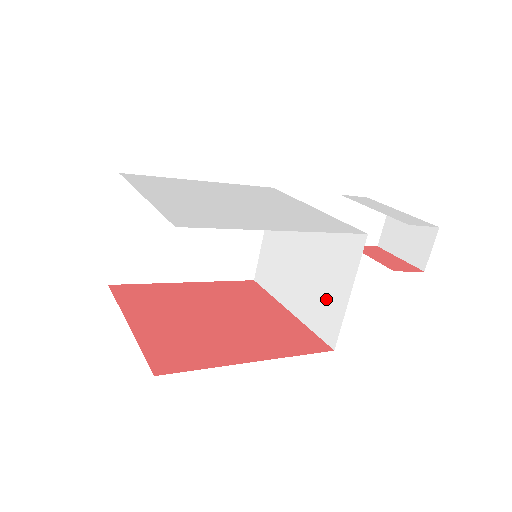
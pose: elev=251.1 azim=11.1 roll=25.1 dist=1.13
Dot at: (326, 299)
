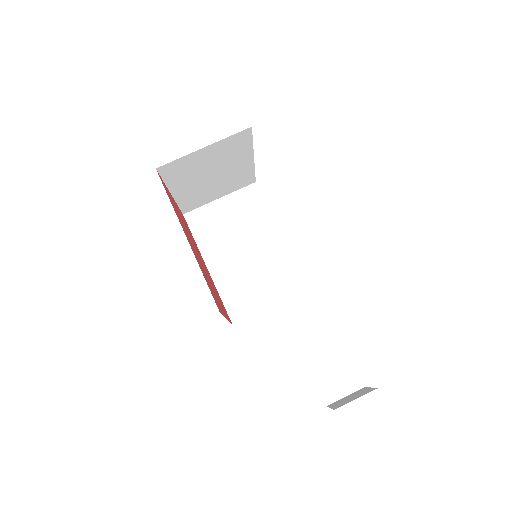
Dot at: occluded
